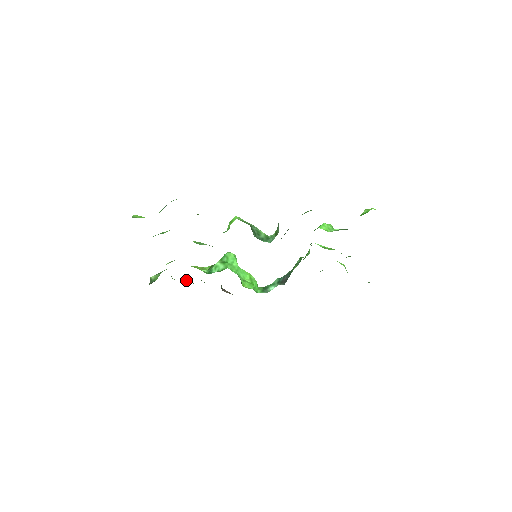
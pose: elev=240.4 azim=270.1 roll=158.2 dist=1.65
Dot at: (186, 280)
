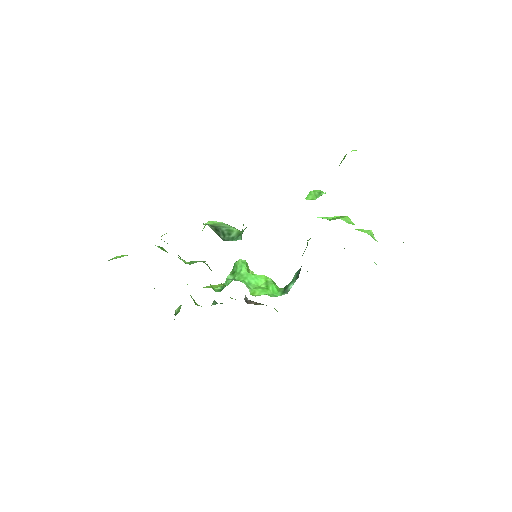
Dot at: (216, 302)
